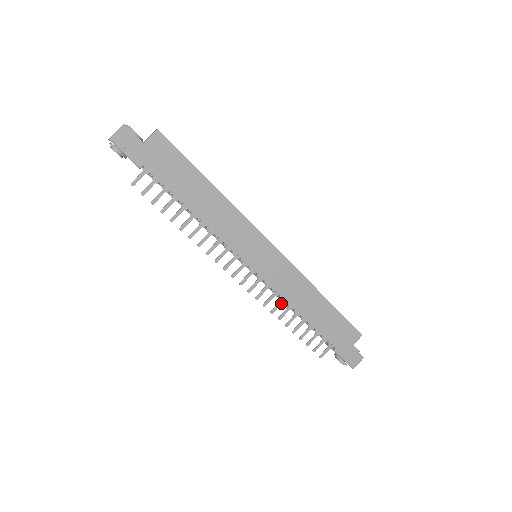
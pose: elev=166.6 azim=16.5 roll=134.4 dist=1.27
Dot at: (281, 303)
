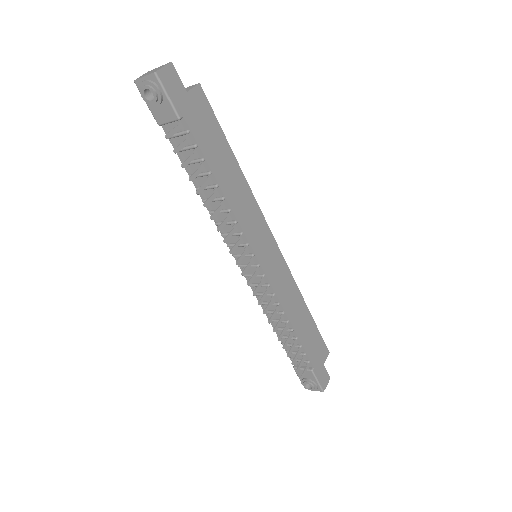
Dot at: (277, 312)
